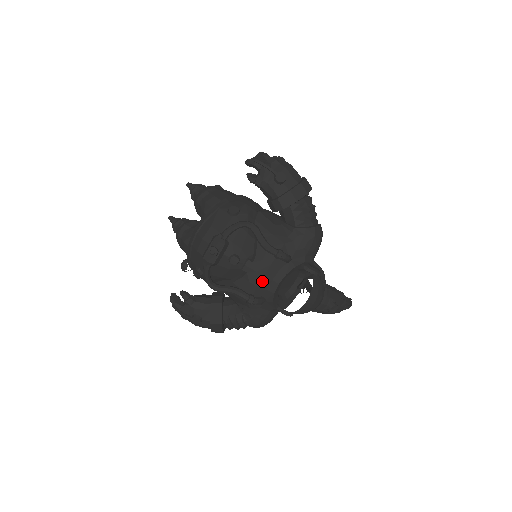
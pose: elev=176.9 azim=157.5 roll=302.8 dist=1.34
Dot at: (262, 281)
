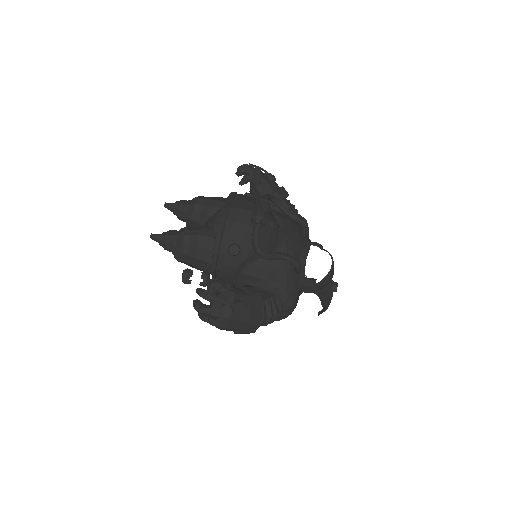
Dot at: (296, 248)
